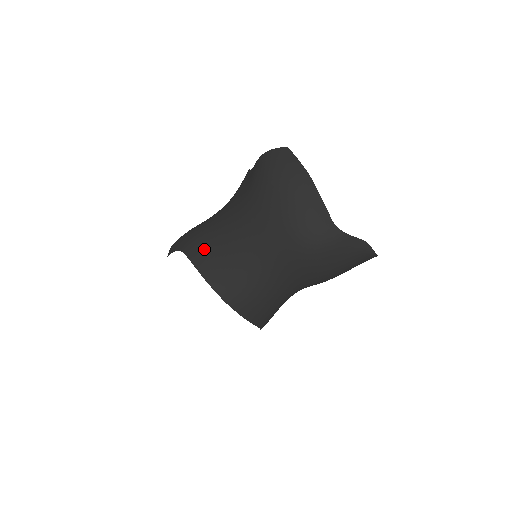
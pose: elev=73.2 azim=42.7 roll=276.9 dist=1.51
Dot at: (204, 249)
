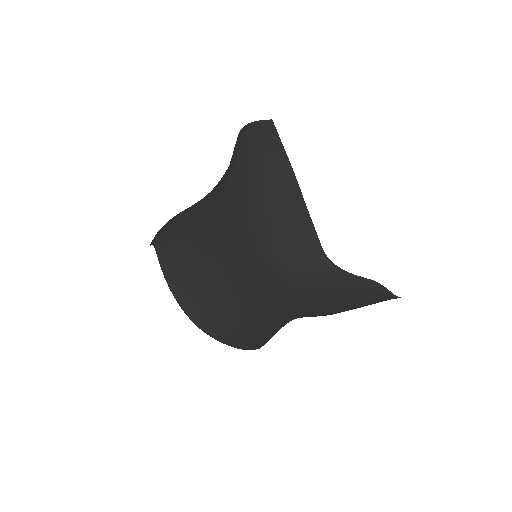
Dot at: (174, 253)
